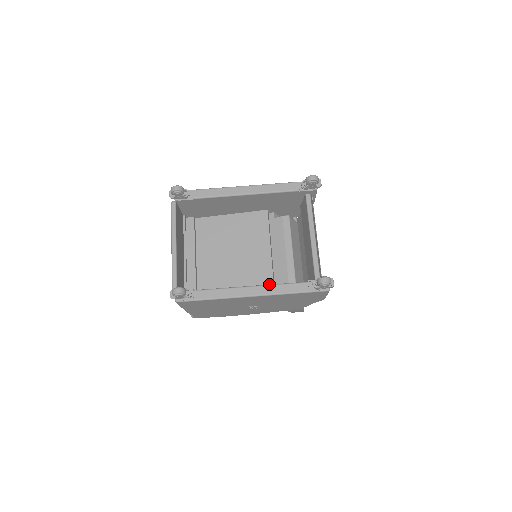
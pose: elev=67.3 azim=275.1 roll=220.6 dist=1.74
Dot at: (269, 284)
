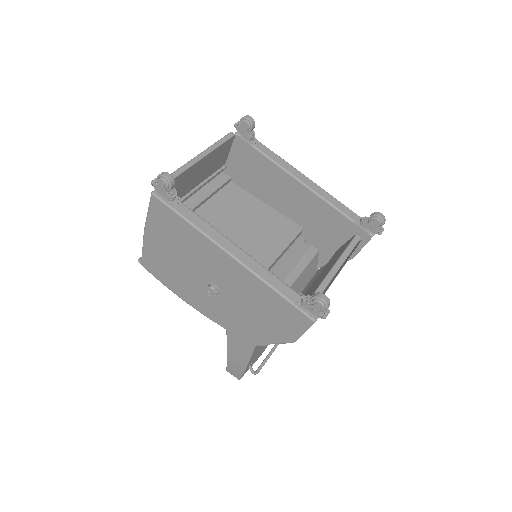
Dot at: occluded
